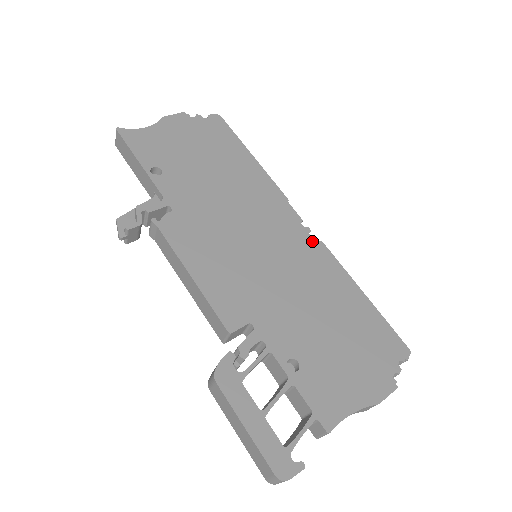
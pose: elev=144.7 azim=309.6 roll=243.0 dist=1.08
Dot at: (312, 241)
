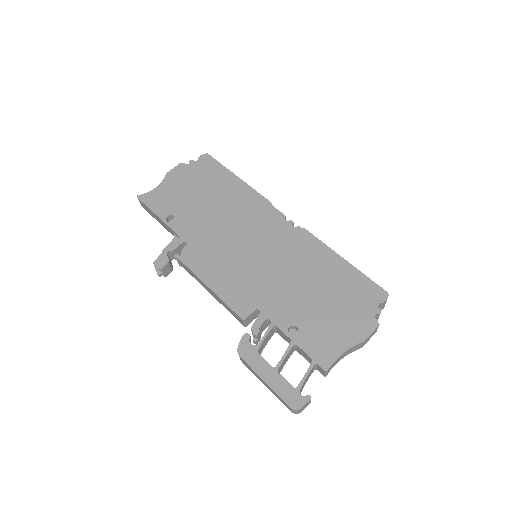
Dot at: (295, 230)
